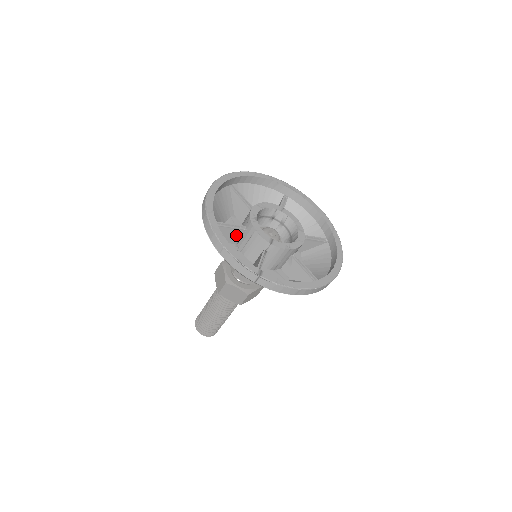
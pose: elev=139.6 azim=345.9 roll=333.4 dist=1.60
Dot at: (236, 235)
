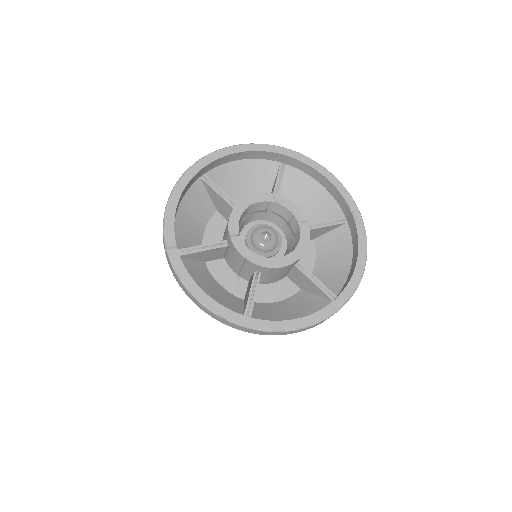
Dot at: (227, 210)
